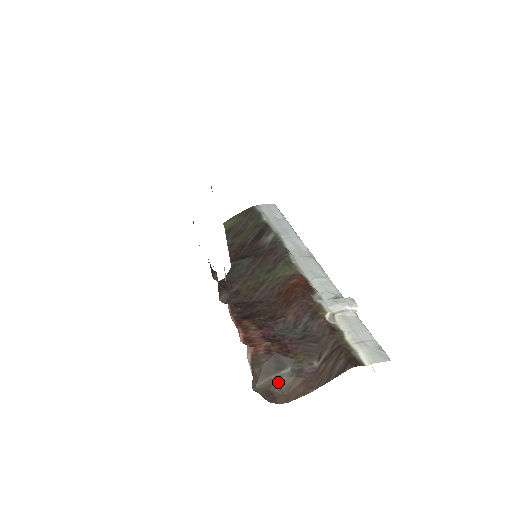
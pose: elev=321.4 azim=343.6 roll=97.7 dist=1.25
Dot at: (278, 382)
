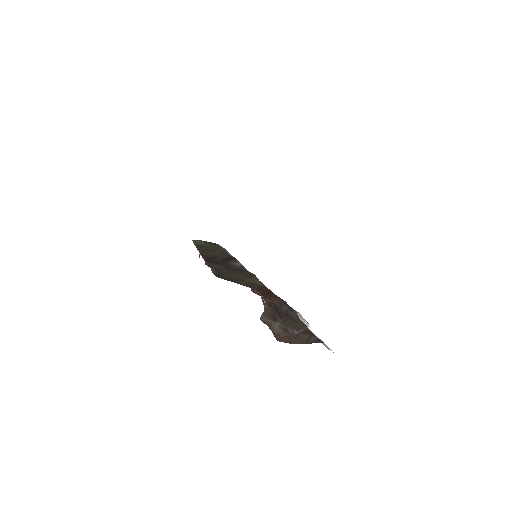
Dot at: (273, 326)
